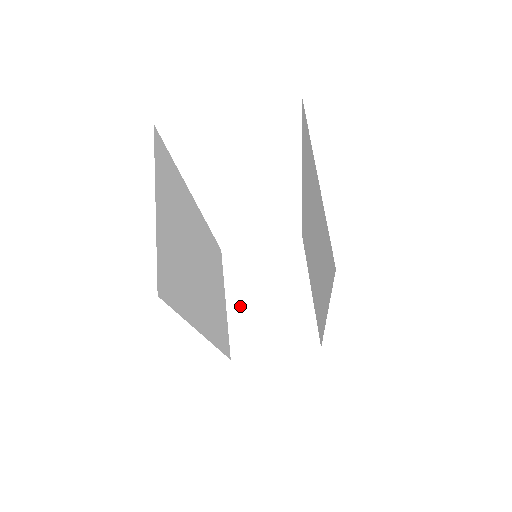
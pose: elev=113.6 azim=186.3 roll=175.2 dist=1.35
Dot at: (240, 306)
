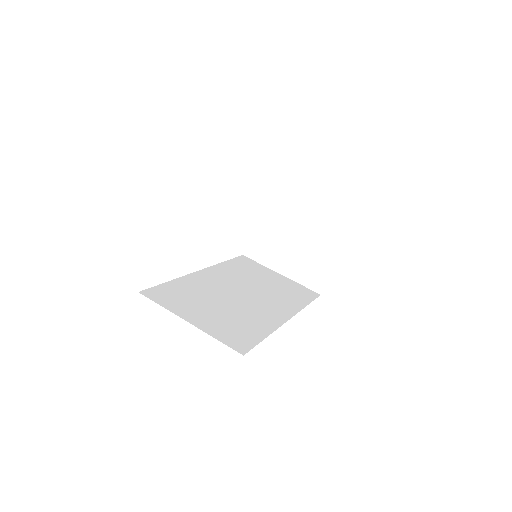
Dot at: (288, 267)
